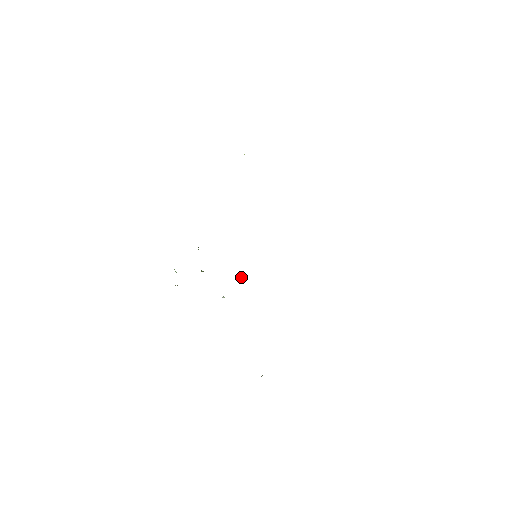
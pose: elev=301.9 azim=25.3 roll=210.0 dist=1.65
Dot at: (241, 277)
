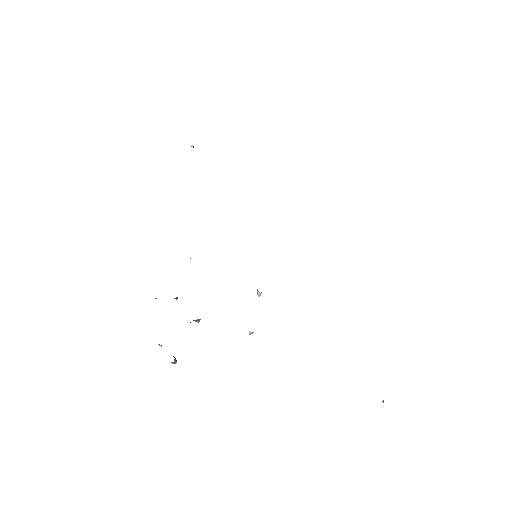
Dot at: occluded
